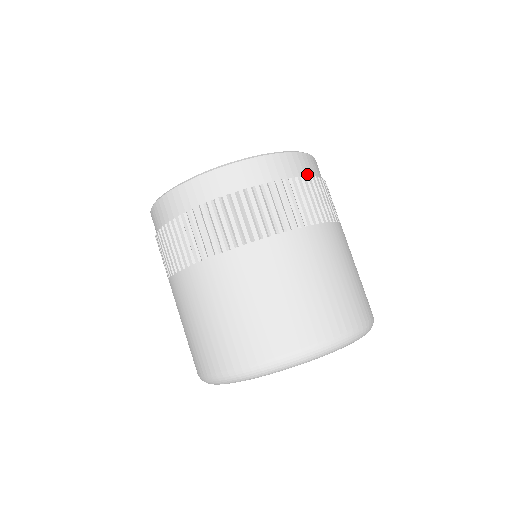
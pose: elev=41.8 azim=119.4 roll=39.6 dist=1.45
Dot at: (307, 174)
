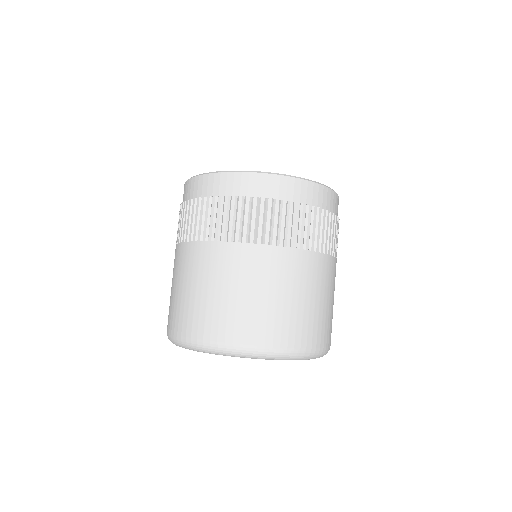
Dot at: (320, 205)
